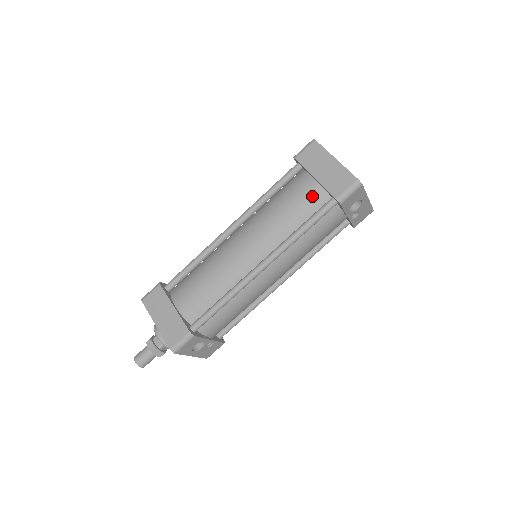
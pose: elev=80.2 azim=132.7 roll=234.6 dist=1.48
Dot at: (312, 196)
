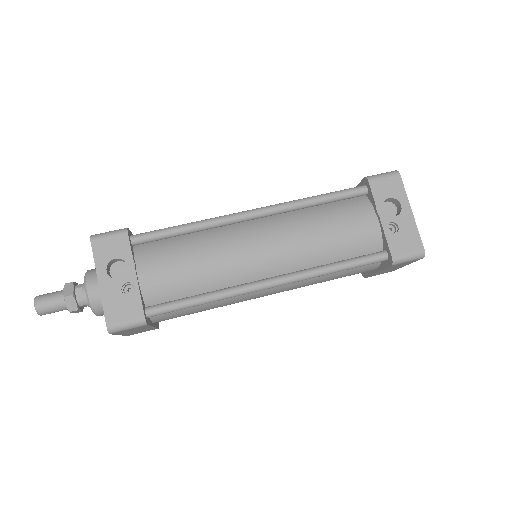
Dot at: occluded
